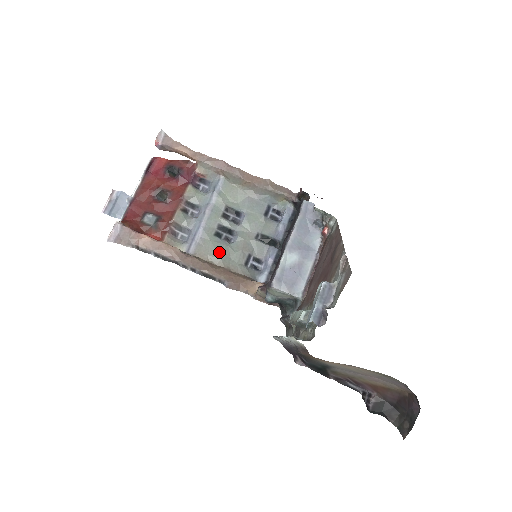
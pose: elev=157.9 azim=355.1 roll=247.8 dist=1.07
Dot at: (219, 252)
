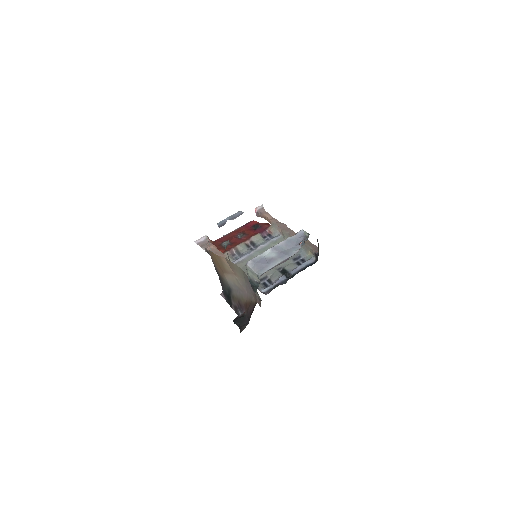
Dot at: occluded
